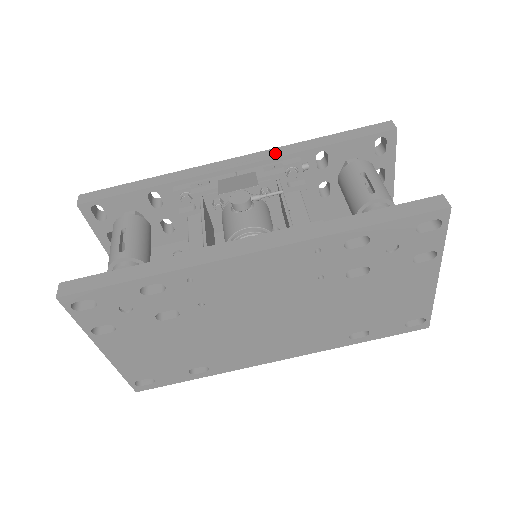
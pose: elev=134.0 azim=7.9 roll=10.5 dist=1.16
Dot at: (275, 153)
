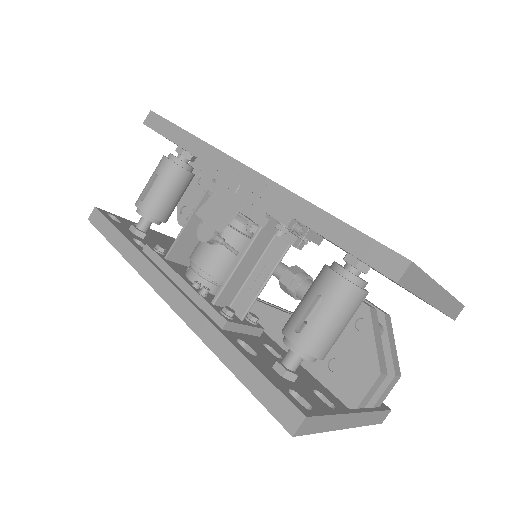
Dot at: (274, 195)
